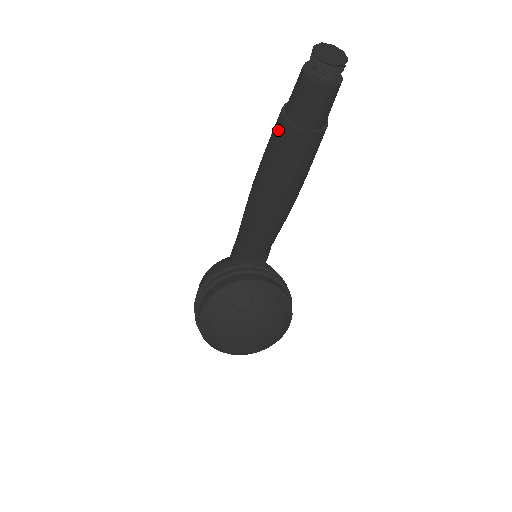
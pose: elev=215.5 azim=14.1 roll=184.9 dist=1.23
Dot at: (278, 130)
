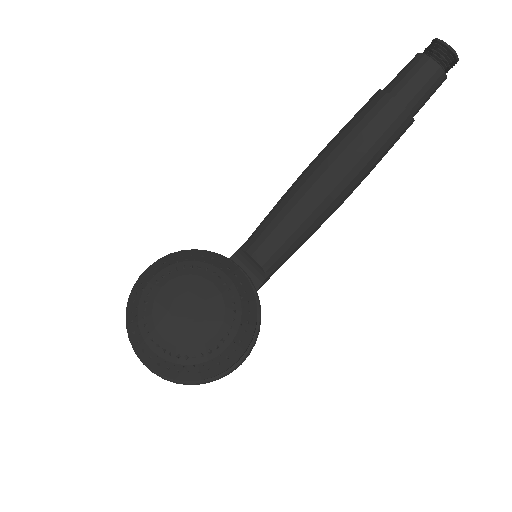
Dot at: (367, 102)
